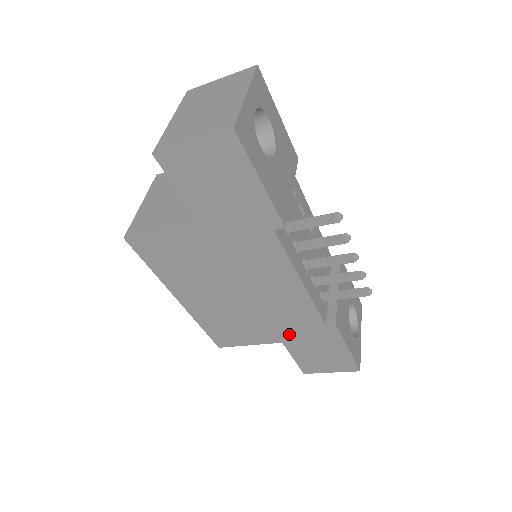
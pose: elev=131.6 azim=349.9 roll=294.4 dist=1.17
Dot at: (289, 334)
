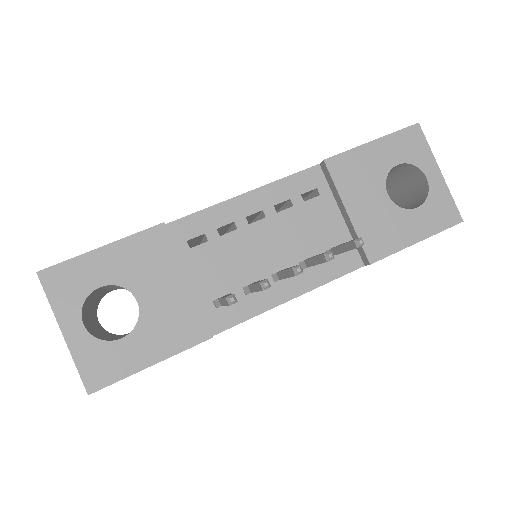
Dot at: occluded
